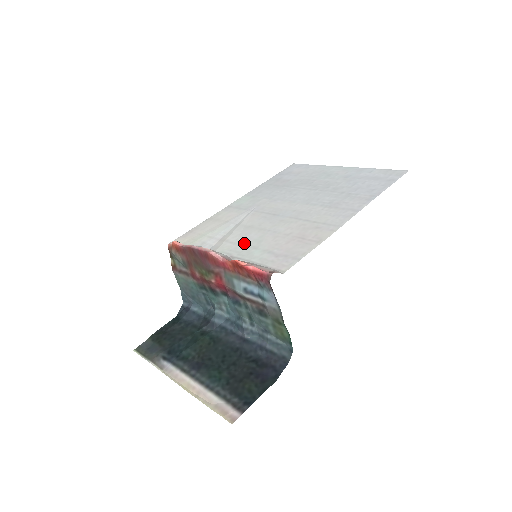
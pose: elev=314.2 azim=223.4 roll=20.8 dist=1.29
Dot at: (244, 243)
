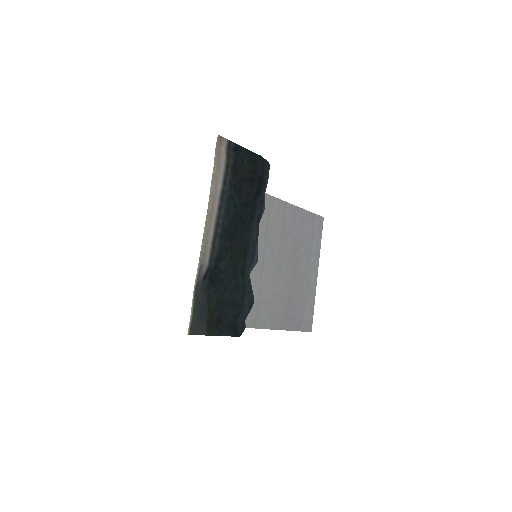
Dot at: occluded
